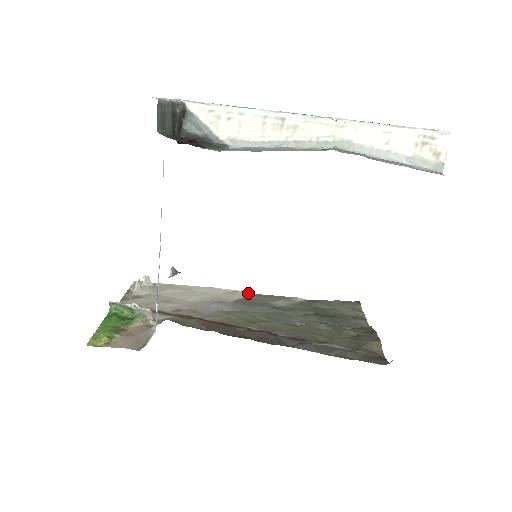
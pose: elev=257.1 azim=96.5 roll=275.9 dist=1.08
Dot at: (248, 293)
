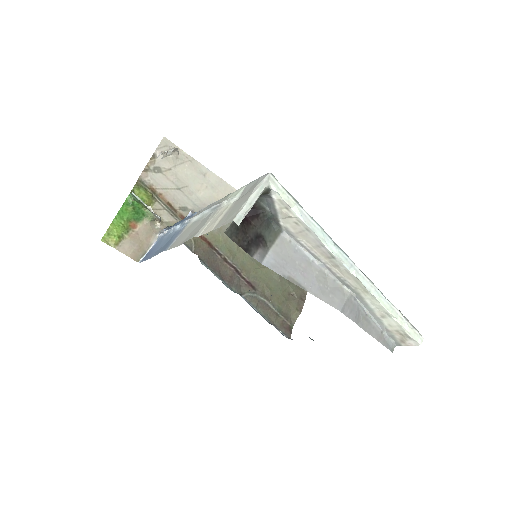
Dot at: occluded
